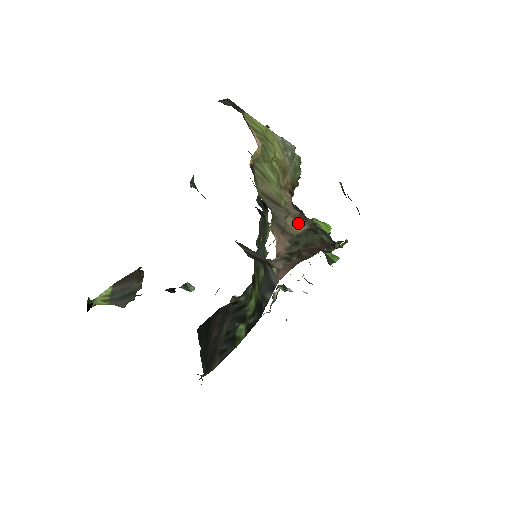
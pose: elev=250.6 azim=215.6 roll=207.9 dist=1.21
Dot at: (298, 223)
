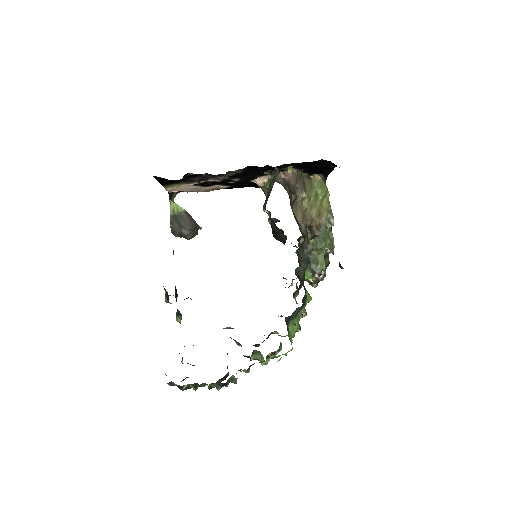
Dot at: (302, 226)
